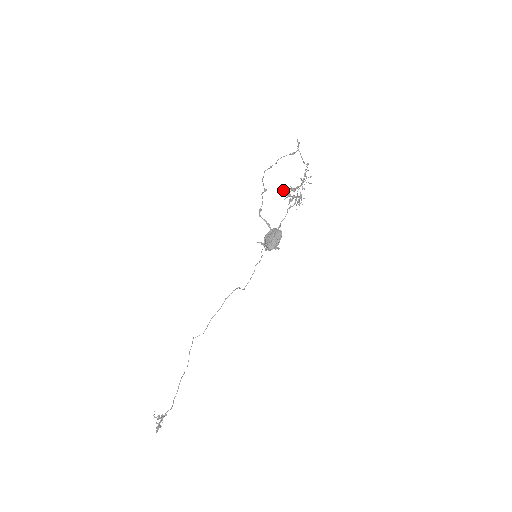
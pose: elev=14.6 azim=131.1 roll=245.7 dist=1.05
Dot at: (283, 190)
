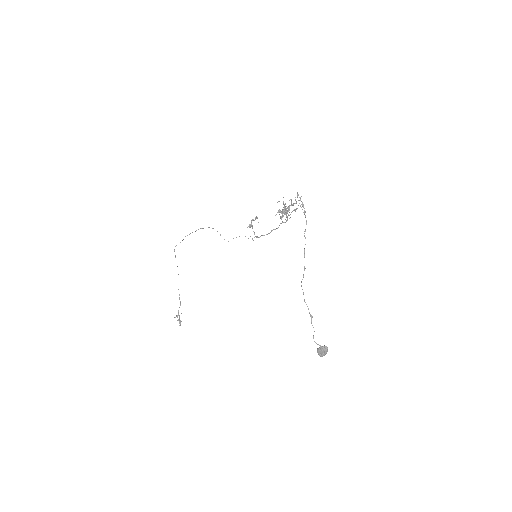
Dot at: occluded
